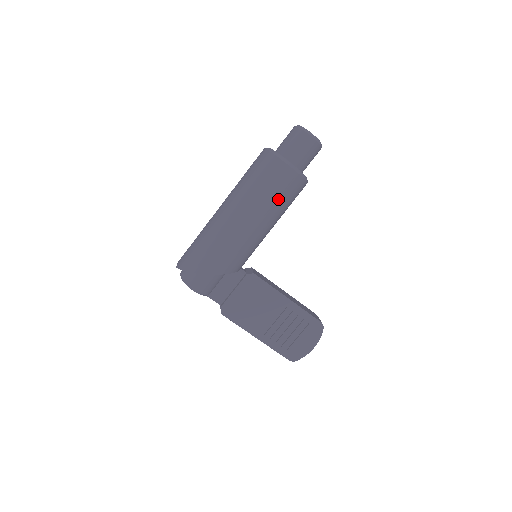
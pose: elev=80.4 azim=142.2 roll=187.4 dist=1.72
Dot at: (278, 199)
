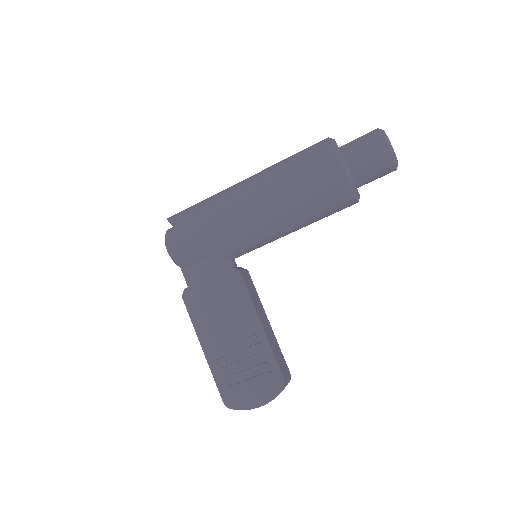
Dot at: (307, 194)
